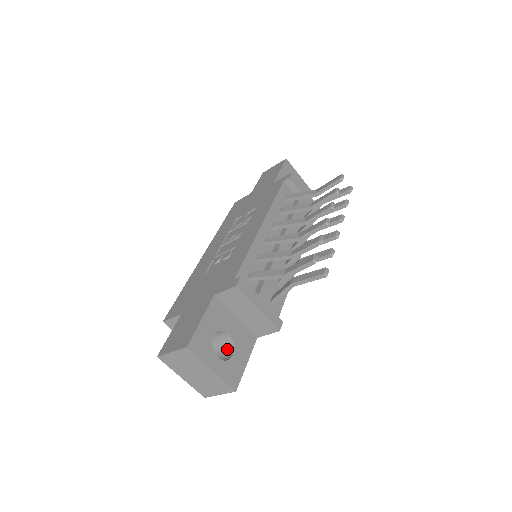
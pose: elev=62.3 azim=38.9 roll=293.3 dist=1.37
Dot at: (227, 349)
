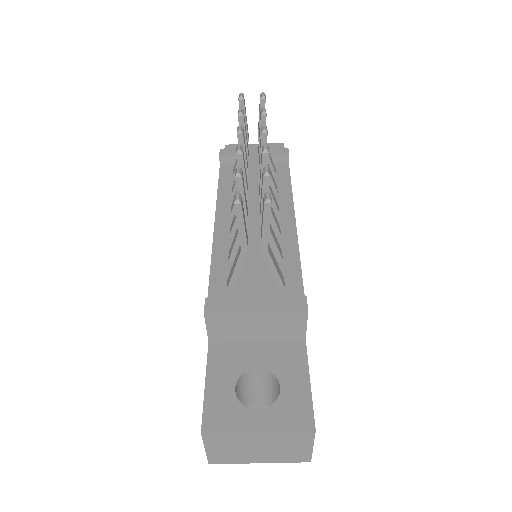
Dot at: (275, 386)
